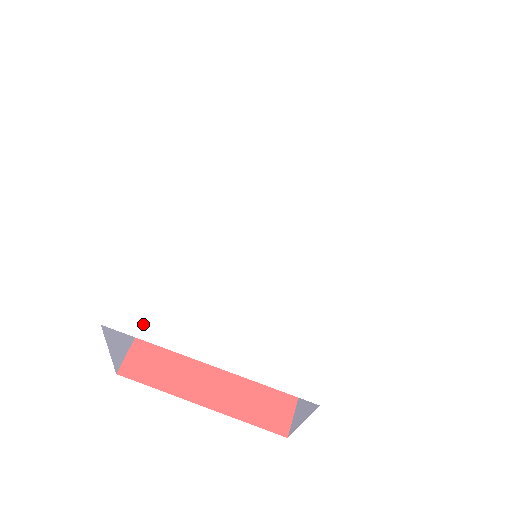
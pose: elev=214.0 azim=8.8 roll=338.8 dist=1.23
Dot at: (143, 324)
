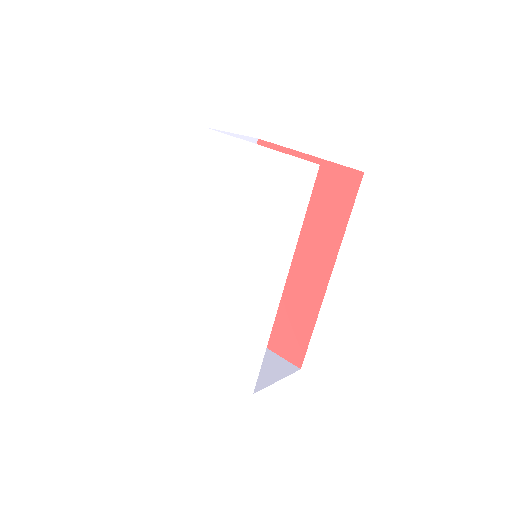
Dot at: (178, 332)
